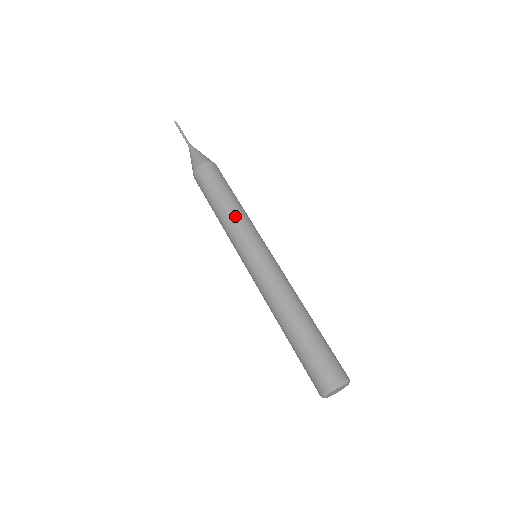
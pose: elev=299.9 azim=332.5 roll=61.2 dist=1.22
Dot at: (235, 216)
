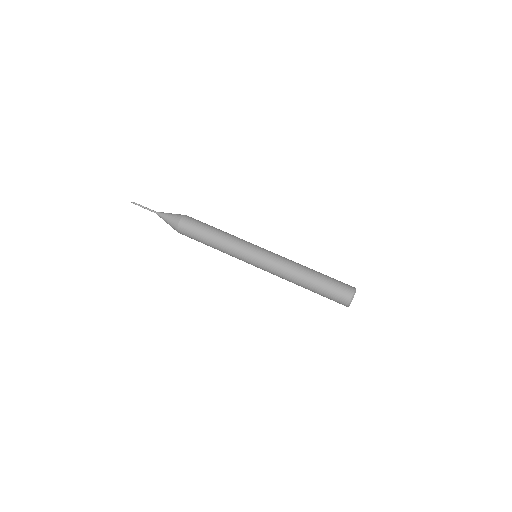
Dot at: (228, 241)
